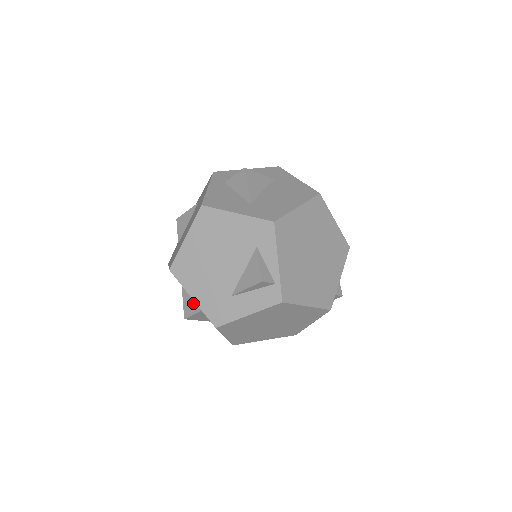
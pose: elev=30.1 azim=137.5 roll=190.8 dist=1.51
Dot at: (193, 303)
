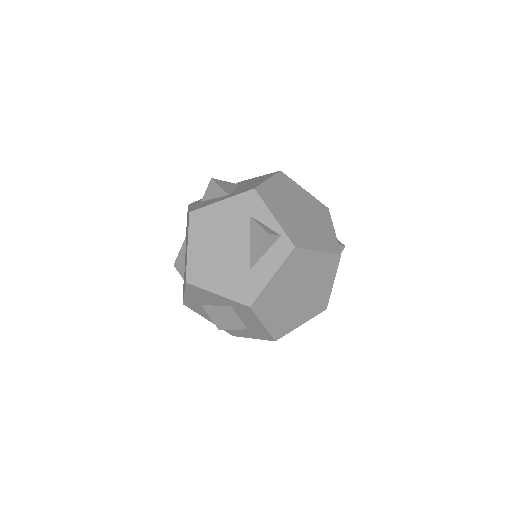
Dot at: (220, 309)
